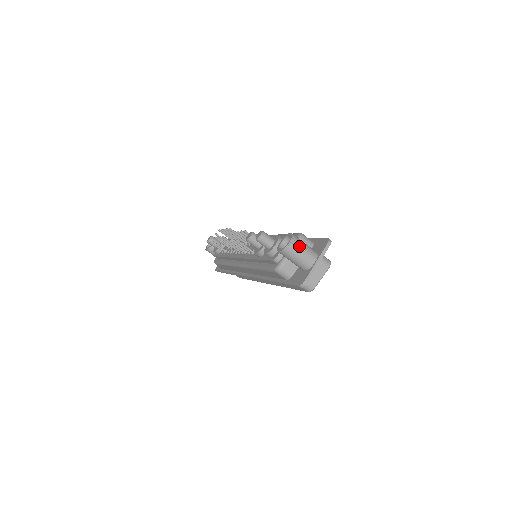
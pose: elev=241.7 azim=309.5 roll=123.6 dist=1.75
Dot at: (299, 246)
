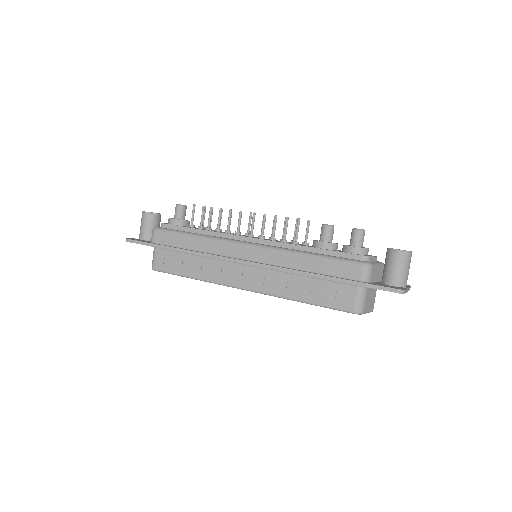
Dot at: occluded
